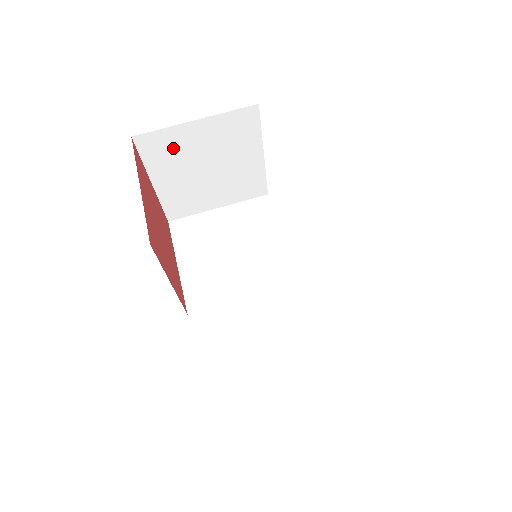
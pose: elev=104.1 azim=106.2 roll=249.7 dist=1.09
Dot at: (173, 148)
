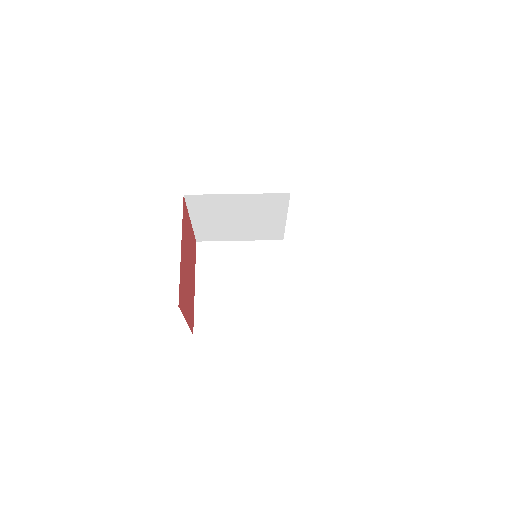
Dot at: (220, 259)
